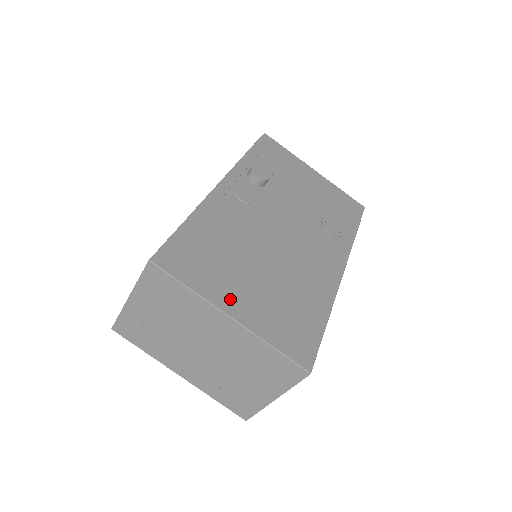
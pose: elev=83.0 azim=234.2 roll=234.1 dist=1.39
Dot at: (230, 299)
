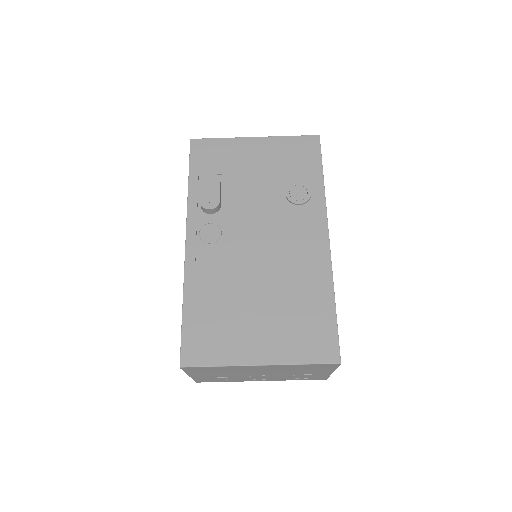
Dot at: (251, 350)
